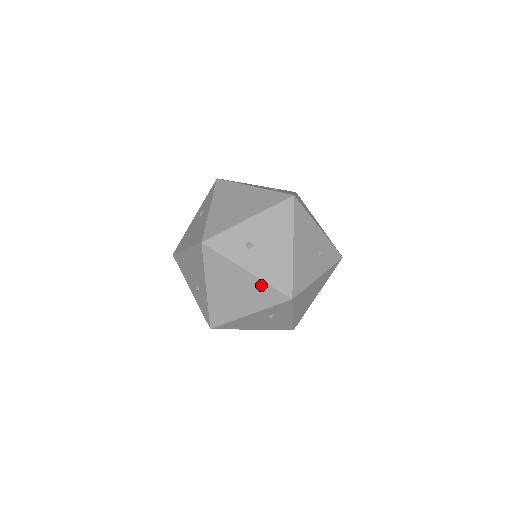
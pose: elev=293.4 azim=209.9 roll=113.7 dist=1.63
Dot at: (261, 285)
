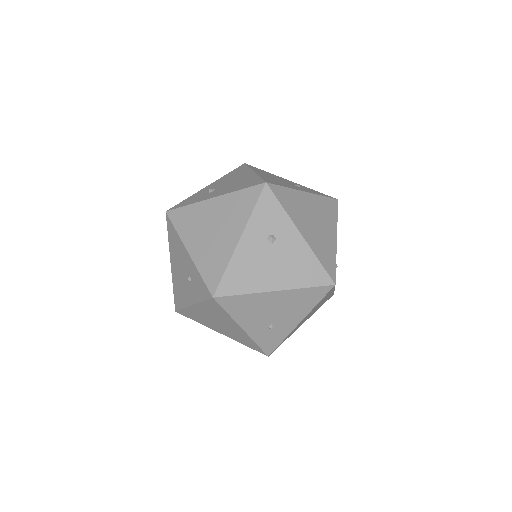
Dot at: (232, 198)
